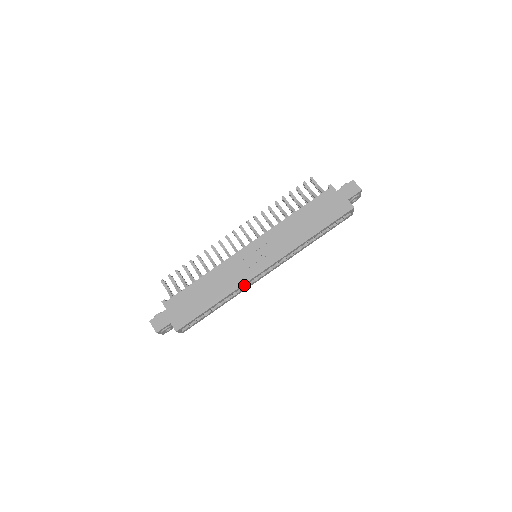
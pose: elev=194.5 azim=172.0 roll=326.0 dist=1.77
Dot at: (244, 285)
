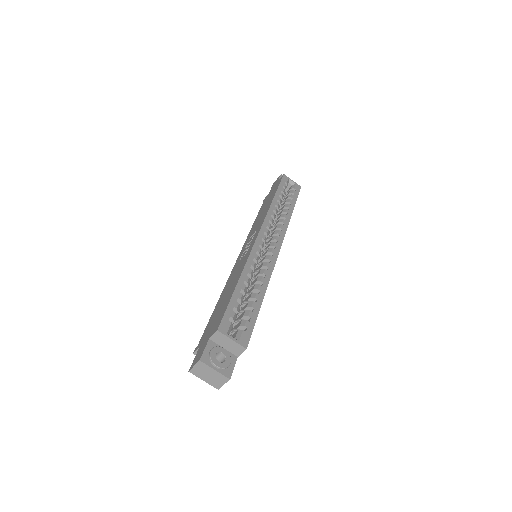
Dot at: (255, 256)
